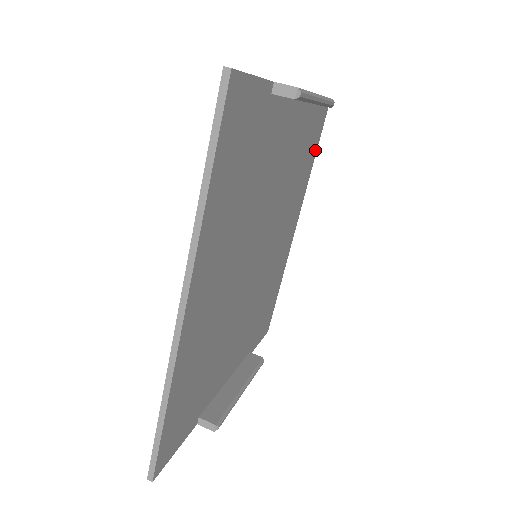
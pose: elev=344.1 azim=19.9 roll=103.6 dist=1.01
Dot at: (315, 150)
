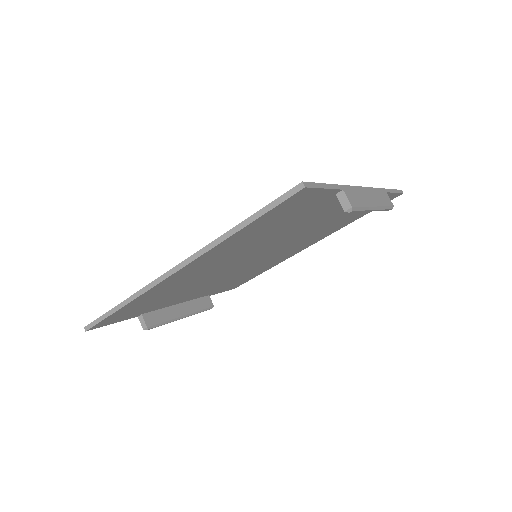
Dot at: (363, 215)
